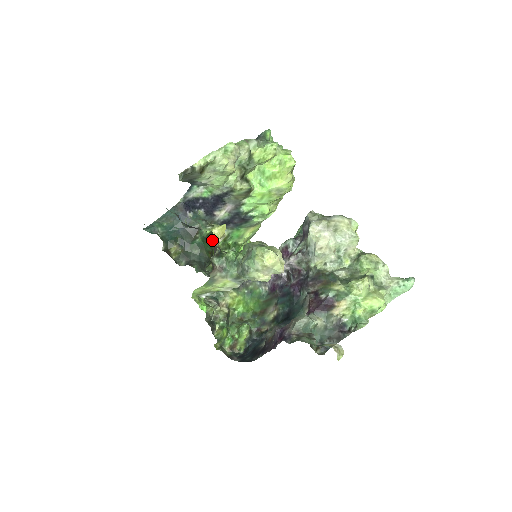
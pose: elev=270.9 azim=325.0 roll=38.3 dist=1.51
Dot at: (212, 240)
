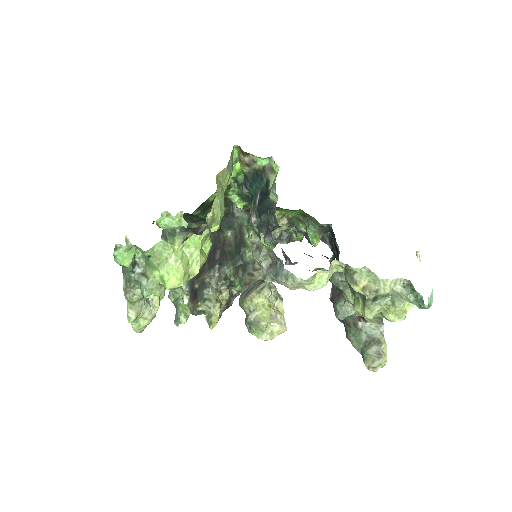
Dot at: (209, 205)
